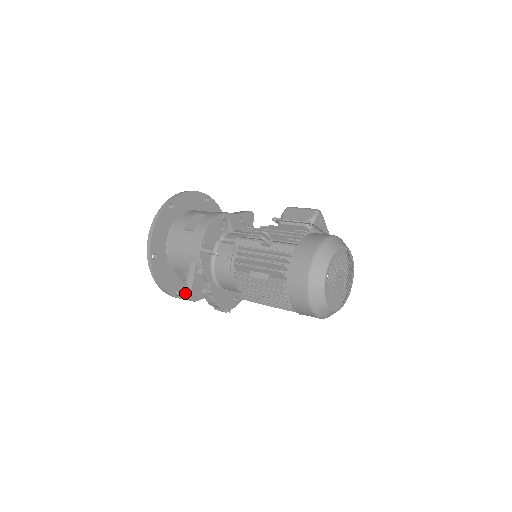
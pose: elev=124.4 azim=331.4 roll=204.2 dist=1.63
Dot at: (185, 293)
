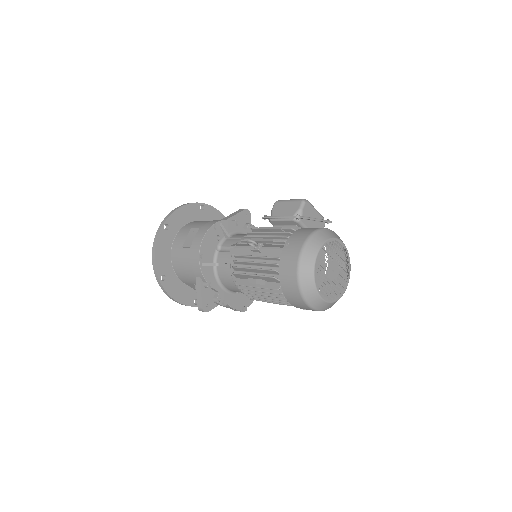
Dot at: (197, 306)
